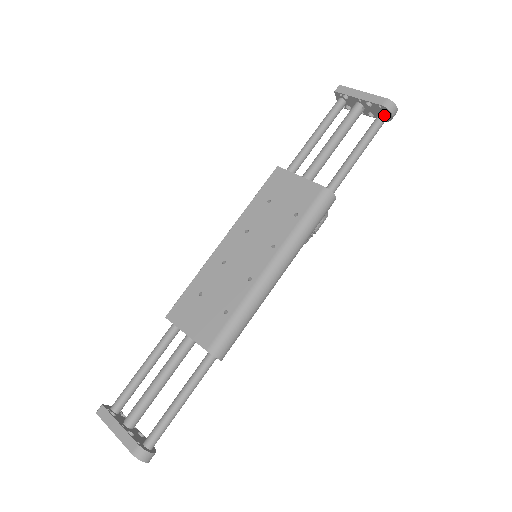
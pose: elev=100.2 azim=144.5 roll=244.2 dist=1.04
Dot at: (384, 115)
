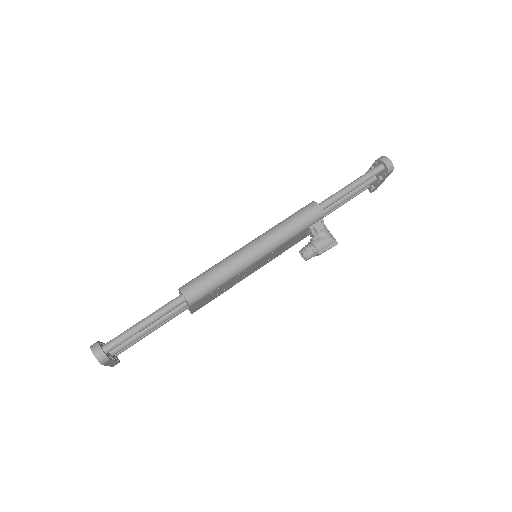
Dot at: (378, 165)
